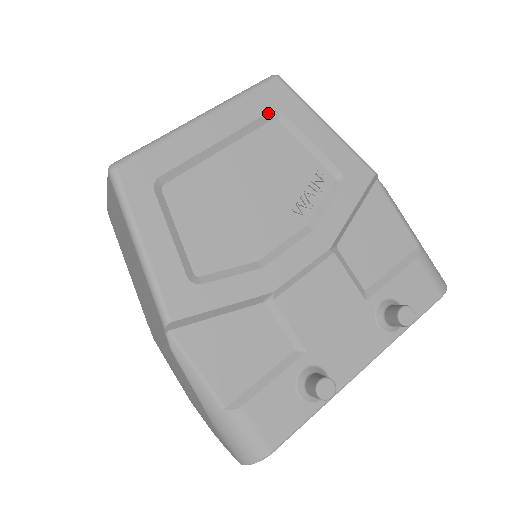
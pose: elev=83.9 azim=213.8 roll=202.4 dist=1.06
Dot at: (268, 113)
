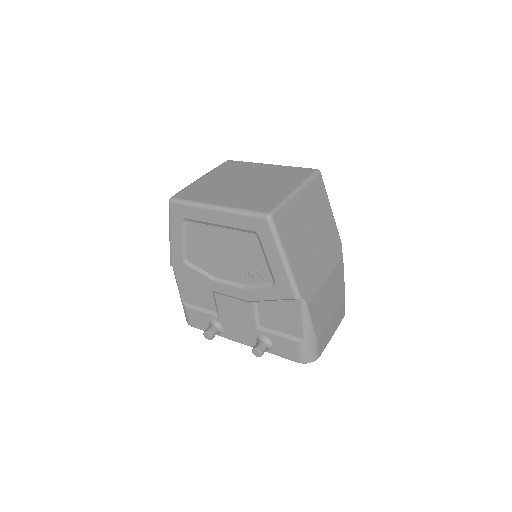
Dot at: (251, 231)
